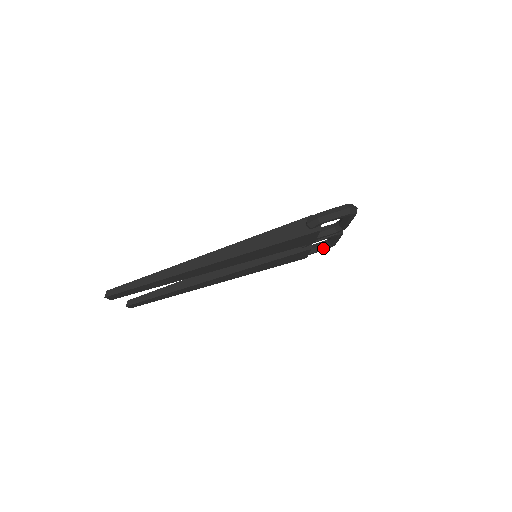
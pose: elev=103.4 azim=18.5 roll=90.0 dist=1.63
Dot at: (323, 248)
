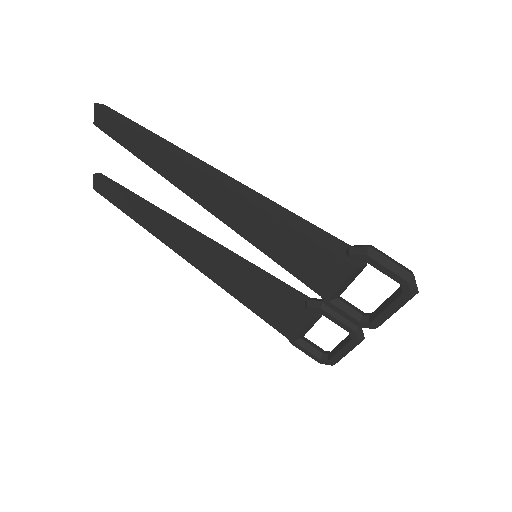
Dot at: (317, 355)
